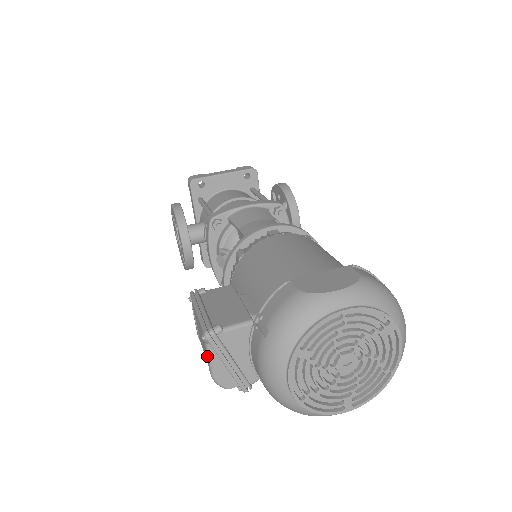
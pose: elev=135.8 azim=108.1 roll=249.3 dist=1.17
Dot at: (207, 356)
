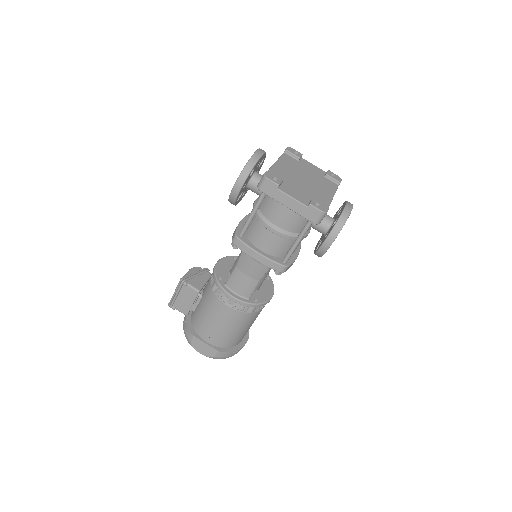
Dot at: occluded
